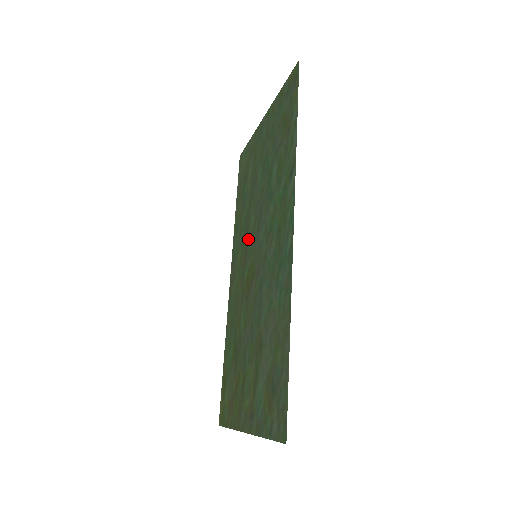
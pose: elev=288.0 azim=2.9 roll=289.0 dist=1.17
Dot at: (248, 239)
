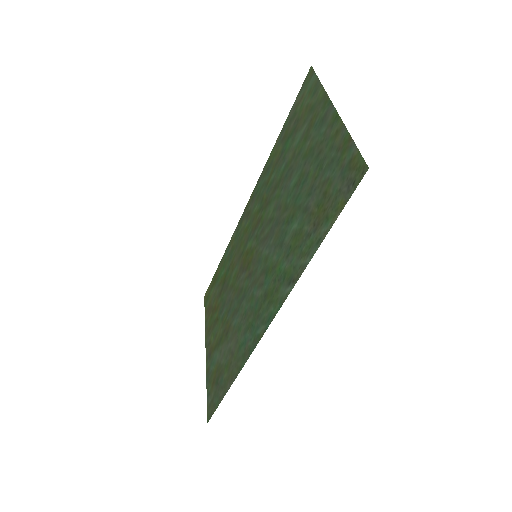
Dot at: (263, 217)
